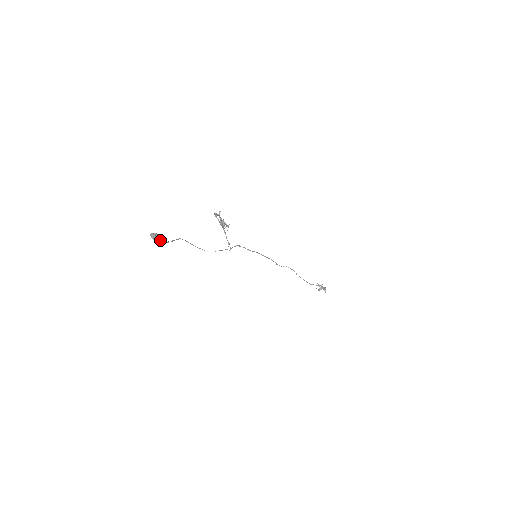
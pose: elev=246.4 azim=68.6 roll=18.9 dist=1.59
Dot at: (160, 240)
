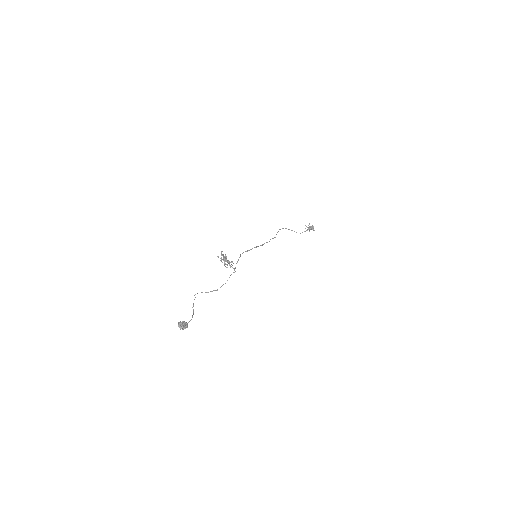
Dot at: (187, 326)
